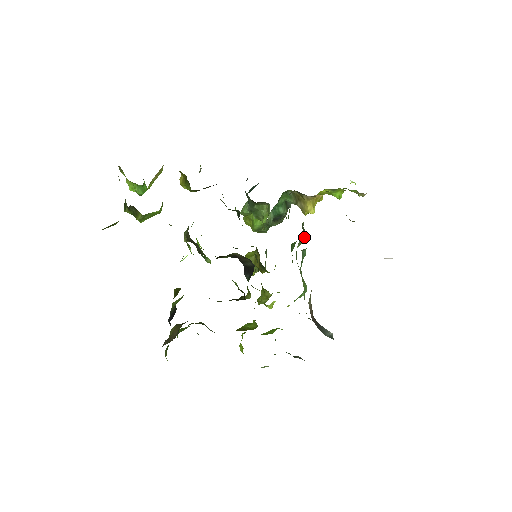
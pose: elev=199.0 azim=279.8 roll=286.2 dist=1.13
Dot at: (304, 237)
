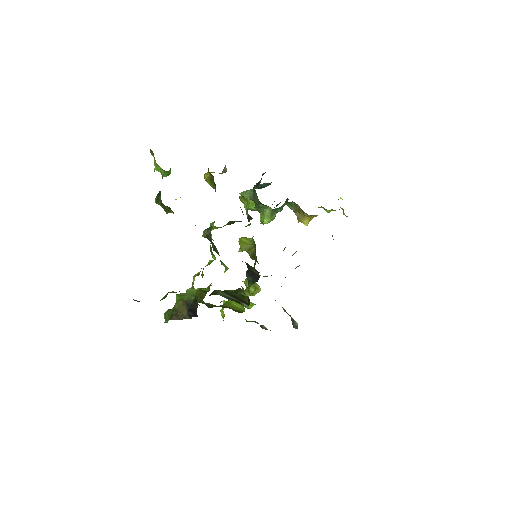
Dot at: occluded
